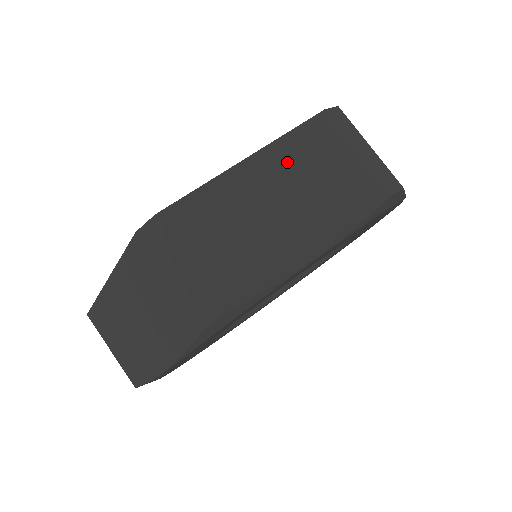
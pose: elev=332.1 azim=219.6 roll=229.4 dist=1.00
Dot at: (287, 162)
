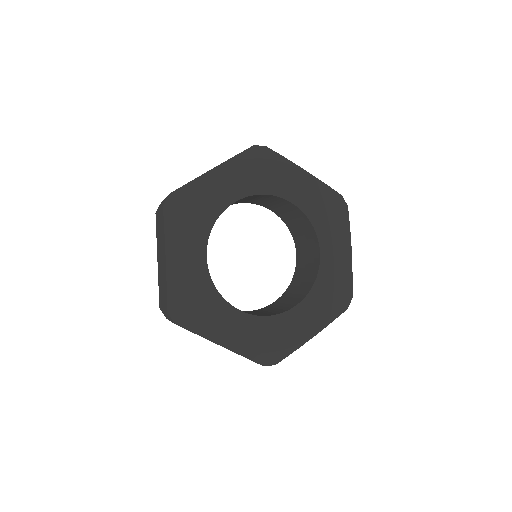
Dot at: occluded
